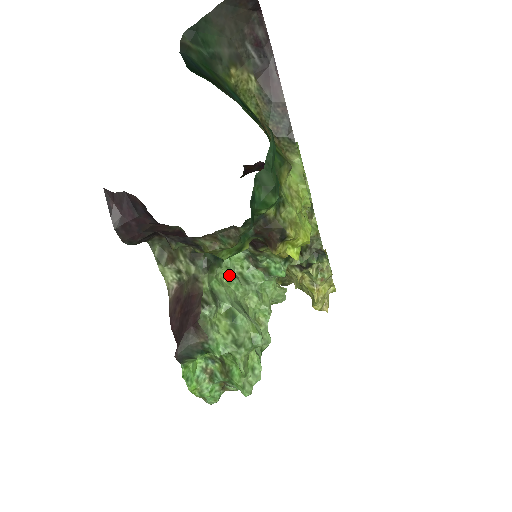
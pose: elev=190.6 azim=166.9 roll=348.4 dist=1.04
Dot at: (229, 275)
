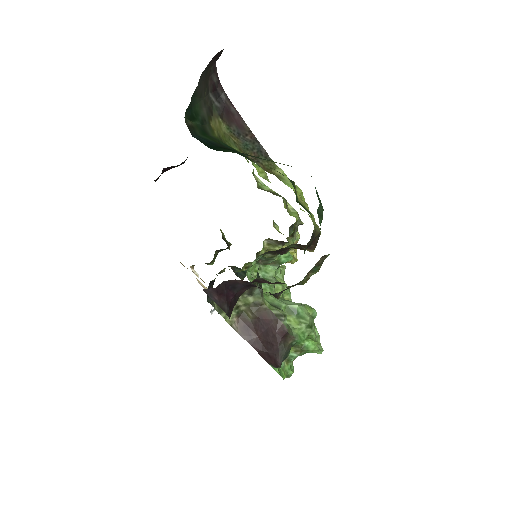
Dot at: occluded
